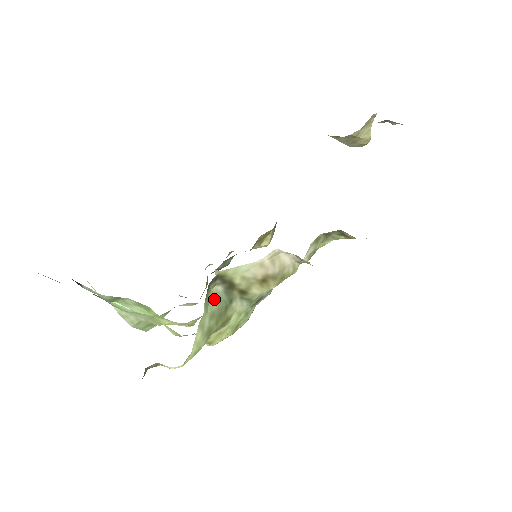
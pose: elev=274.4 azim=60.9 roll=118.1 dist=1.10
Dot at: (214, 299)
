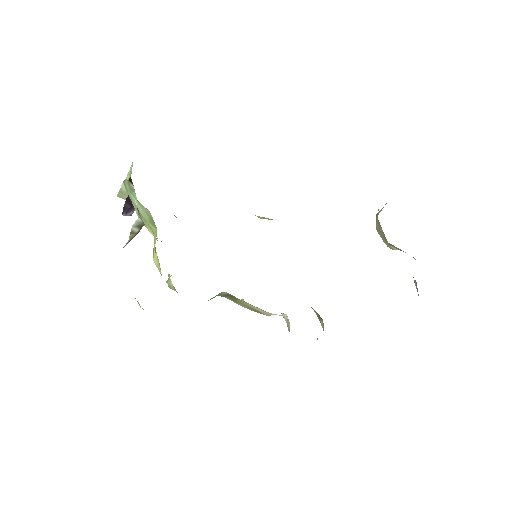
Dot at: (215, 296)
